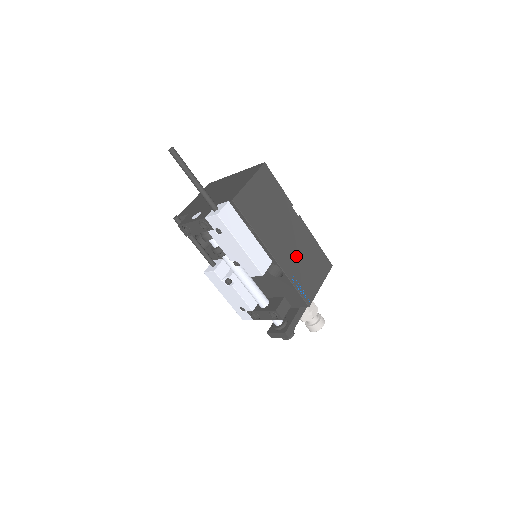
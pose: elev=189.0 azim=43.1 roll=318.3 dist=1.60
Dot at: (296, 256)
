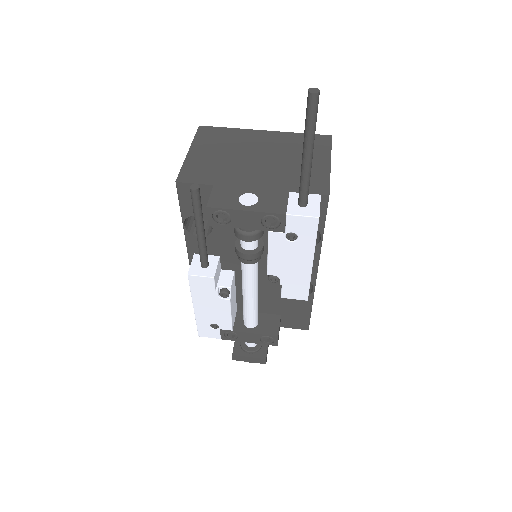
Dot at: occluded
